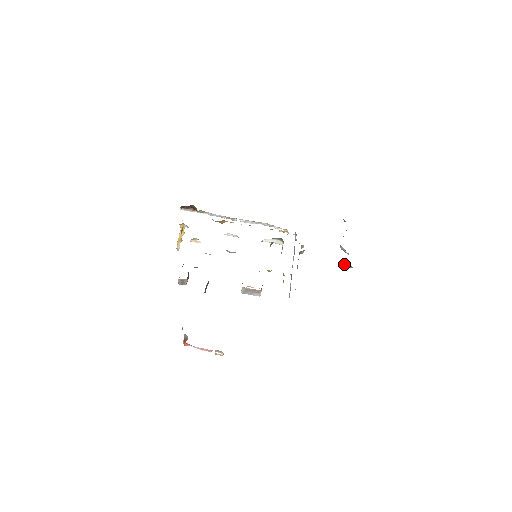
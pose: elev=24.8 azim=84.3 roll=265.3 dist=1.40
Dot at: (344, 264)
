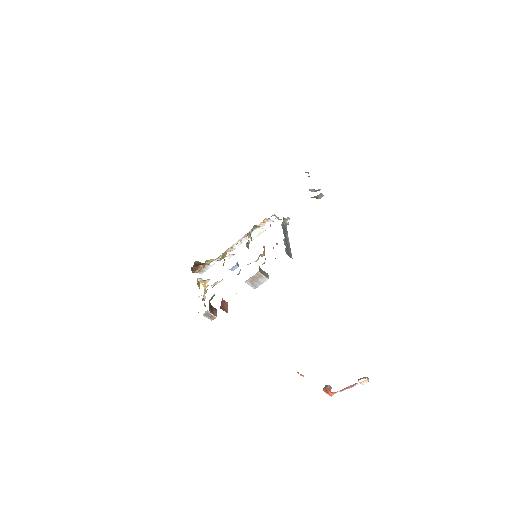
Dot at: occluded
